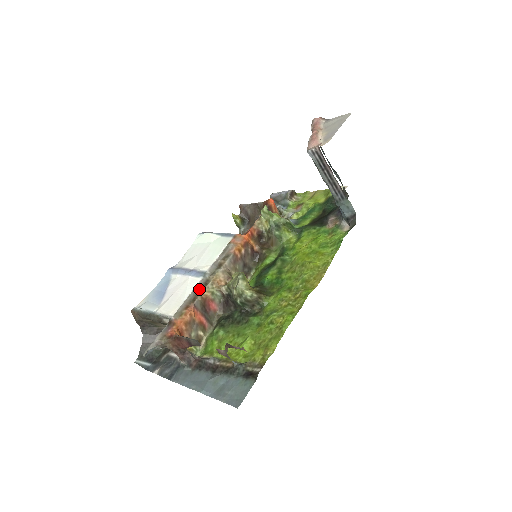
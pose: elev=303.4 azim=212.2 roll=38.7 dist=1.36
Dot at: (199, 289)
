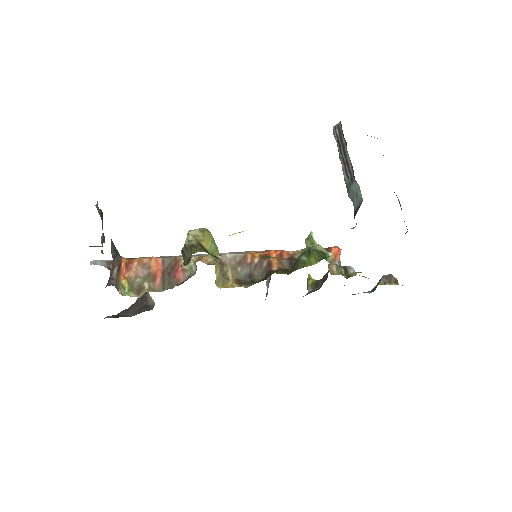
Dot at: occluded
